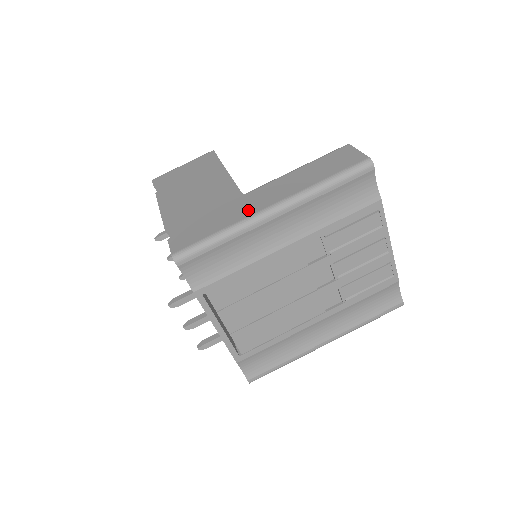
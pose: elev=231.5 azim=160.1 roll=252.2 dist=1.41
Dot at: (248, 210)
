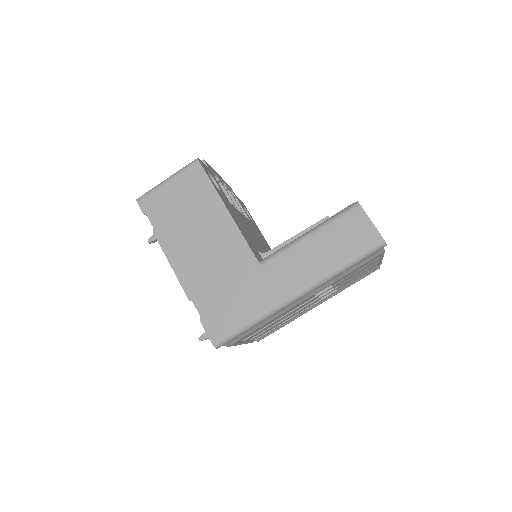
Dot at: (273, 294)
